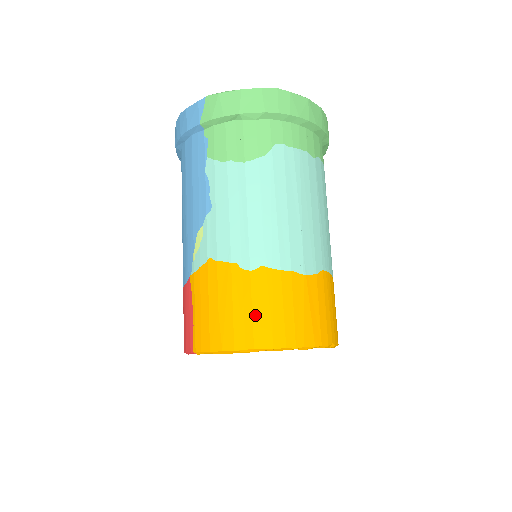
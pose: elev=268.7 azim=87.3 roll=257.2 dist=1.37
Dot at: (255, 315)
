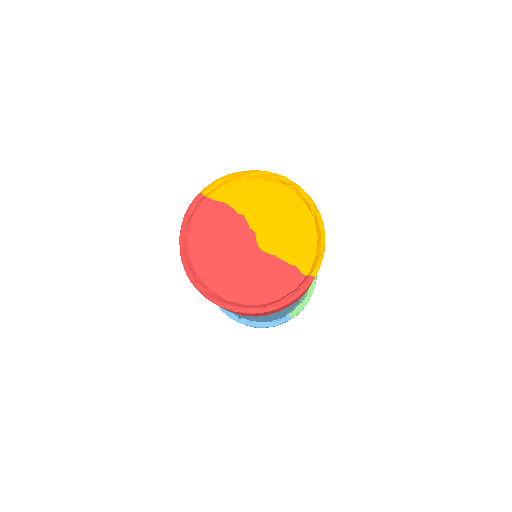
Dot at: occluded
